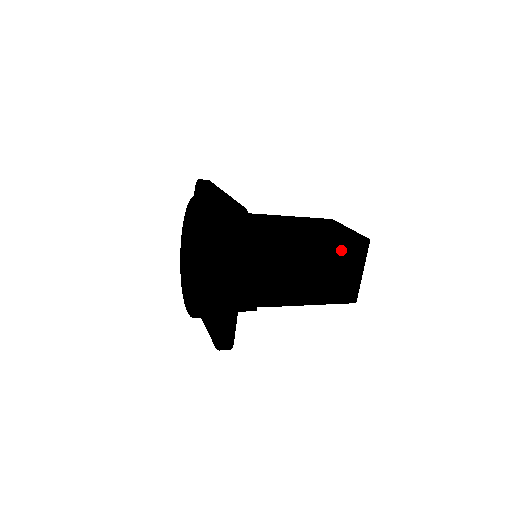
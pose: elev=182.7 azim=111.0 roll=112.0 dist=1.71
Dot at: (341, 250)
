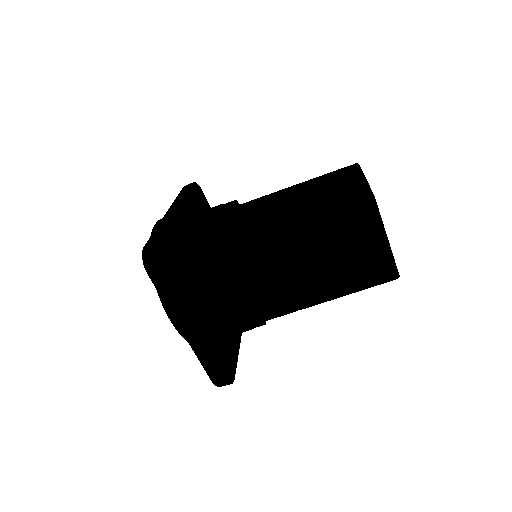
Dot at: (333, 225)
